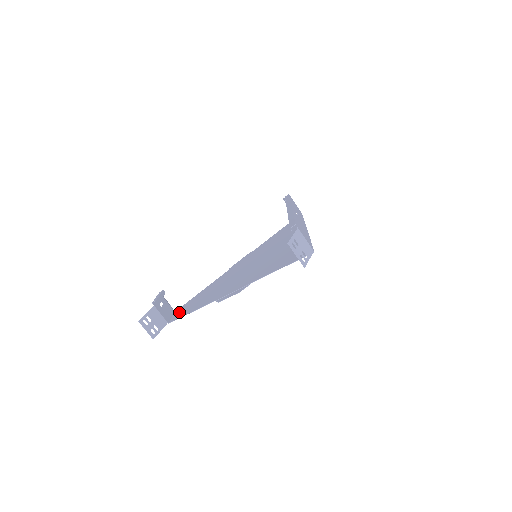
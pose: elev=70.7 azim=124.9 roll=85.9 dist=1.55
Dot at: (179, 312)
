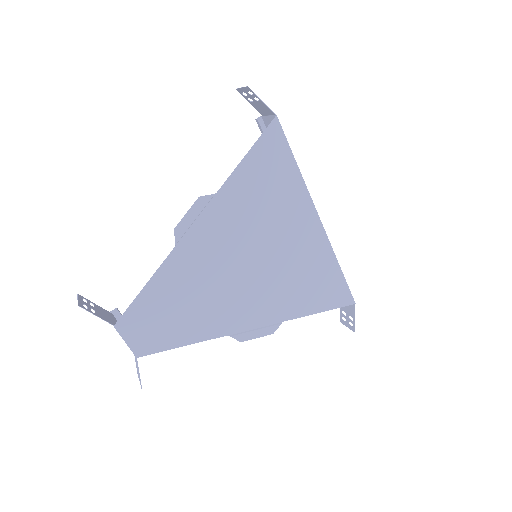
Dot at: (138, 333)
